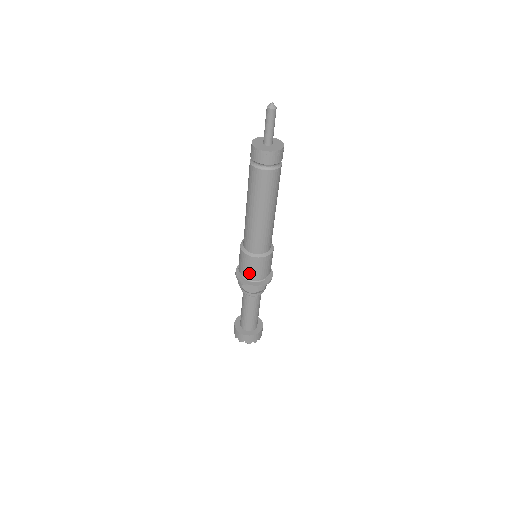
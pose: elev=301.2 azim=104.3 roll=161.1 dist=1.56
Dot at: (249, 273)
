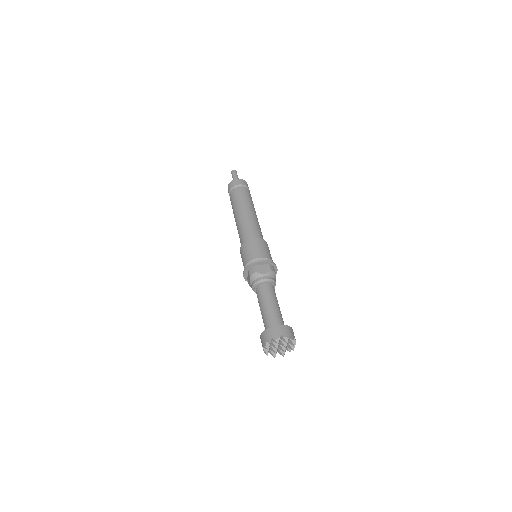
Dot at: (257, 253)
